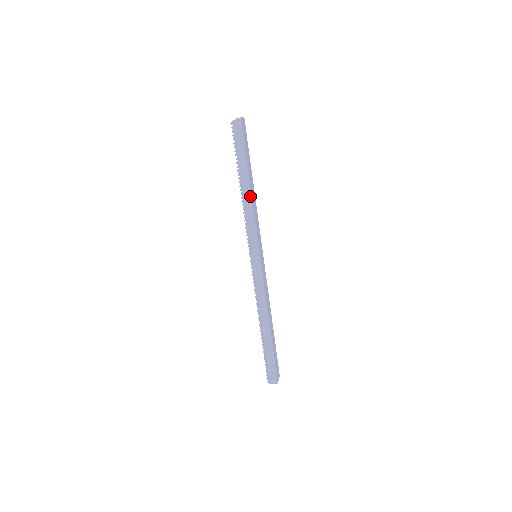
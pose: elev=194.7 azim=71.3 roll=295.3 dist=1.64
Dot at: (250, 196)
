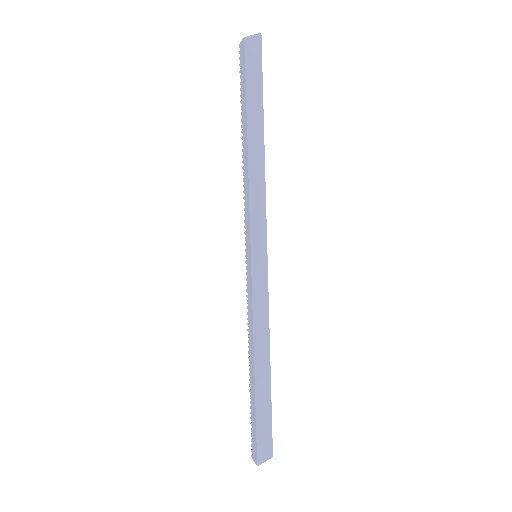
Dot at: (247, 159)
